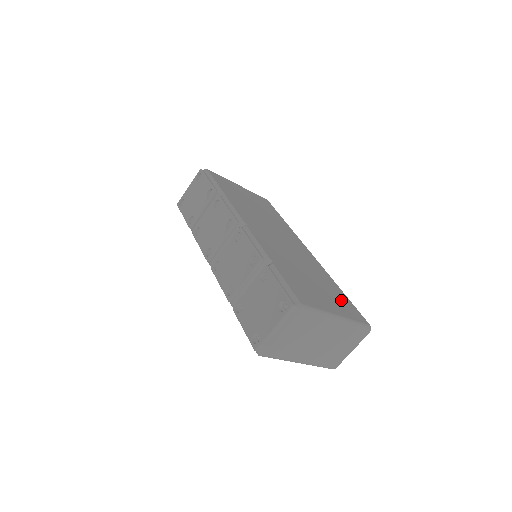
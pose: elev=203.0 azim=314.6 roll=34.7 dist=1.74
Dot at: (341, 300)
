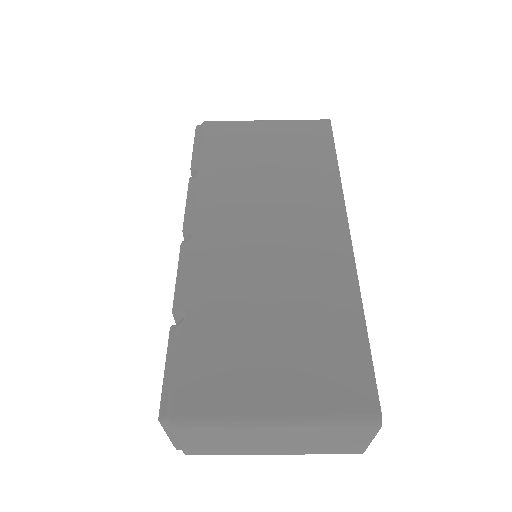
Dot at: (332, 358)
